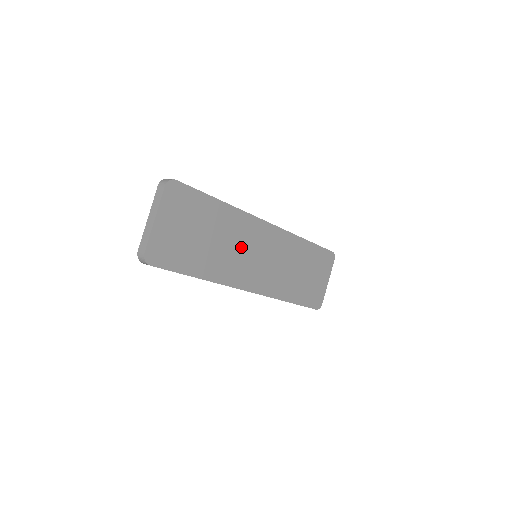
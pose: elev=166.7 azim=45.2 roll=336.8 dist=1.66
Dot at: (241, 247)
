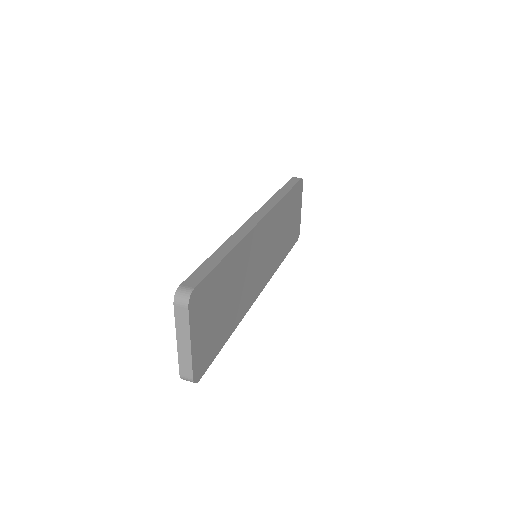
Dot at: (249, 269)
